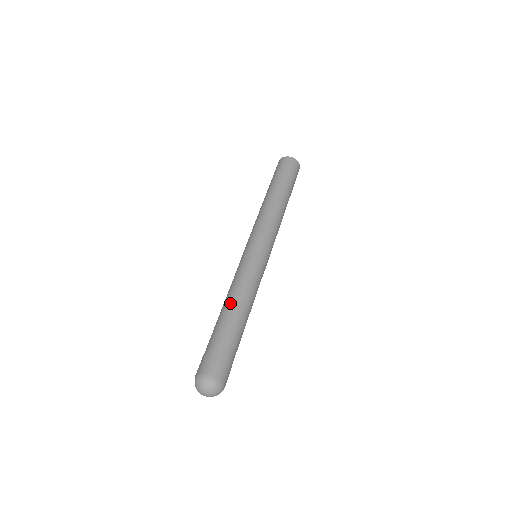
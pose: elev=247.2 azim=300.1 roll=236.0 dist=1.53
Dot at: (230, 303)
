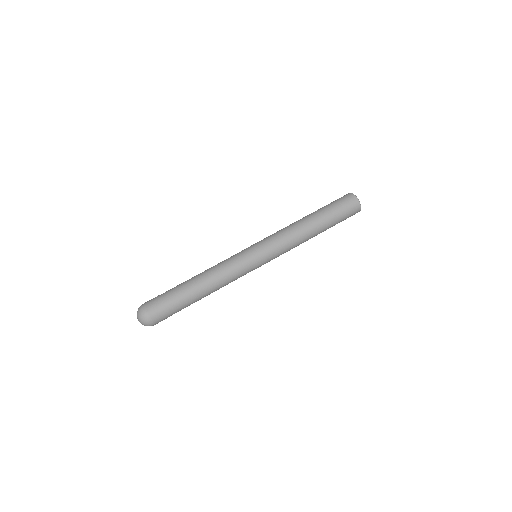
Dot at: (206, 281)
